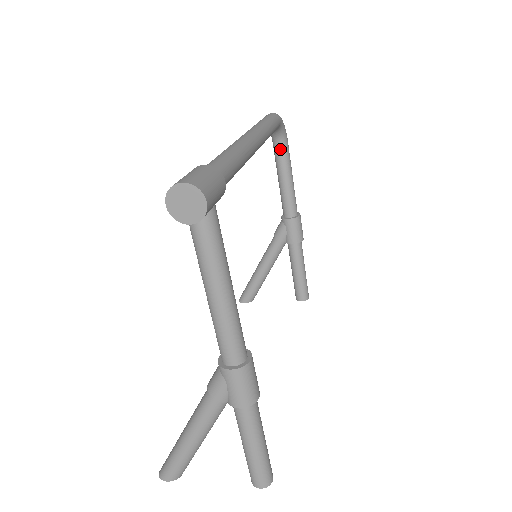
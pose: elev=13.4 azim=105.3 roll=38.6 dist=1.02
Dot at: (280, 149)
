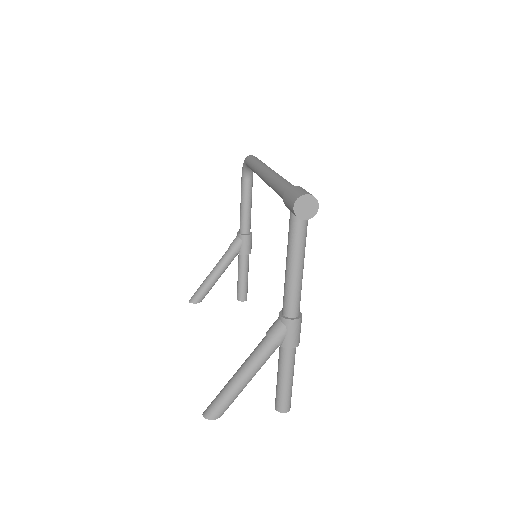
Dot at: (248, 182)
